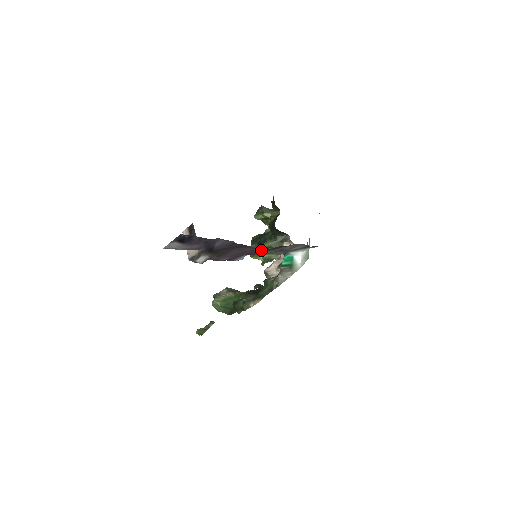
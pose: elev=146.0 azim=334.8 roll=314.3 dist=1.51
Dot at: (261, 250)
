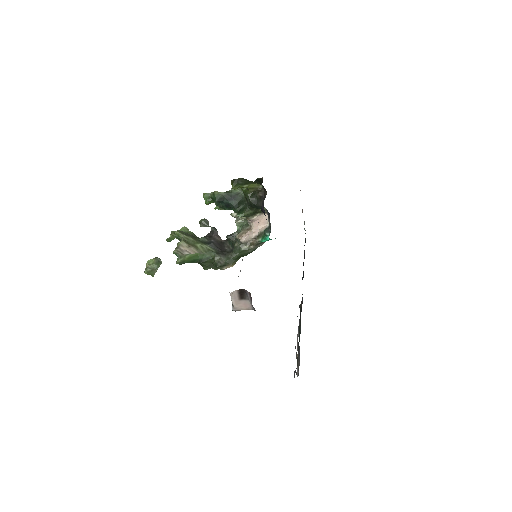
Dot at: occluded
